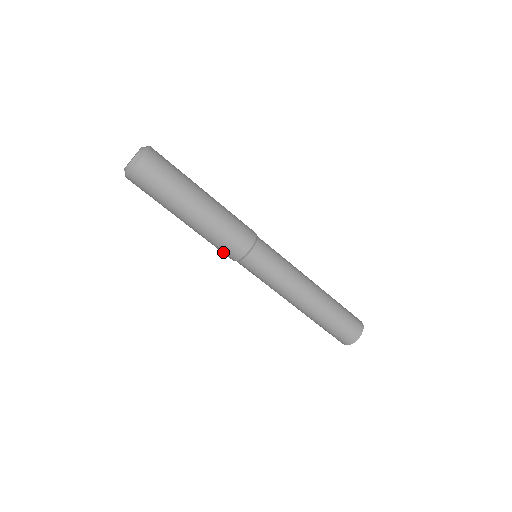
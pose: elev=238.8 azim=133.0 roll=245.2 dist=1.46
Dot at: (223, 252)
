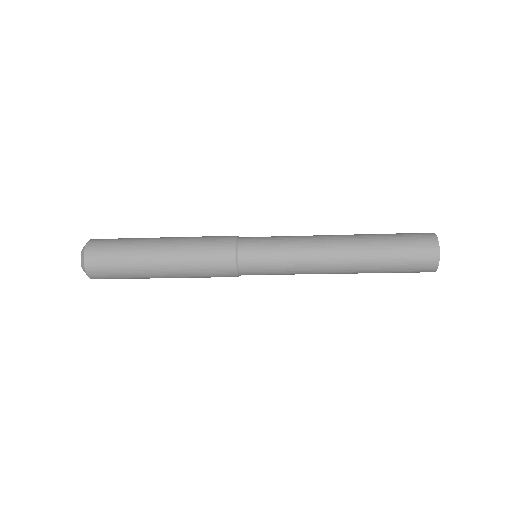
Dot at: occluded
